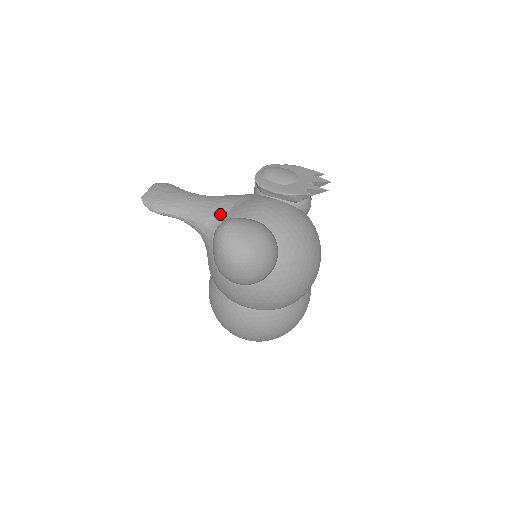
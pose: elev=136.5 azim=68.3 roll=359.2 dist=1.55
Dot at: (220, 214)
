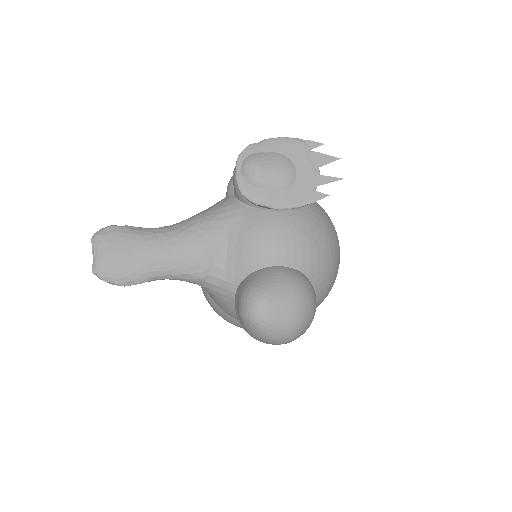
Dot at: (217, 260)
